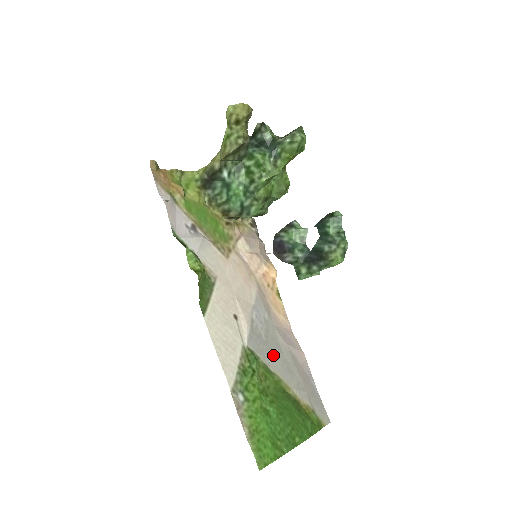
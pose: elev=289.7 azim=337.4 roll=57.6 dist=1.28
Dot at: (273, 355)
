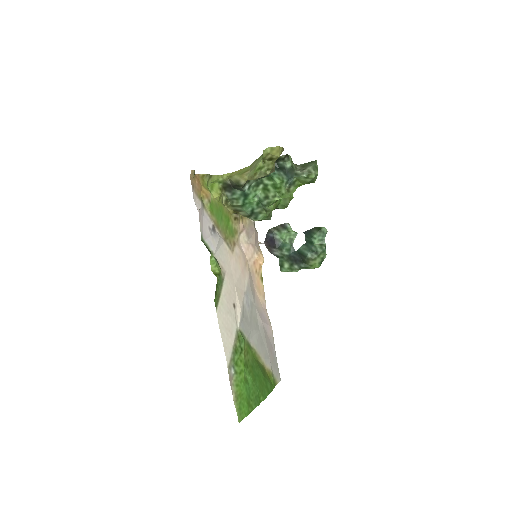
Dot at: (253, 333)
